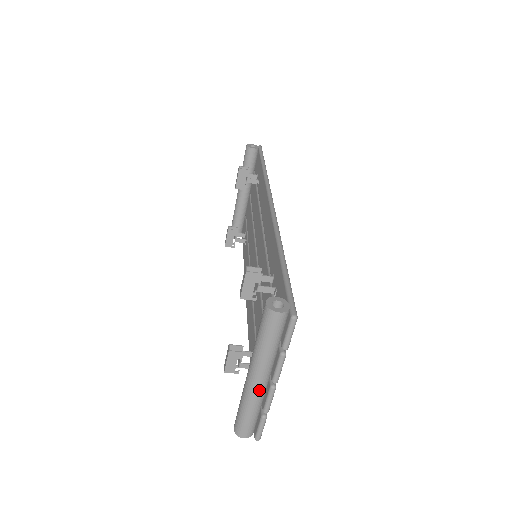
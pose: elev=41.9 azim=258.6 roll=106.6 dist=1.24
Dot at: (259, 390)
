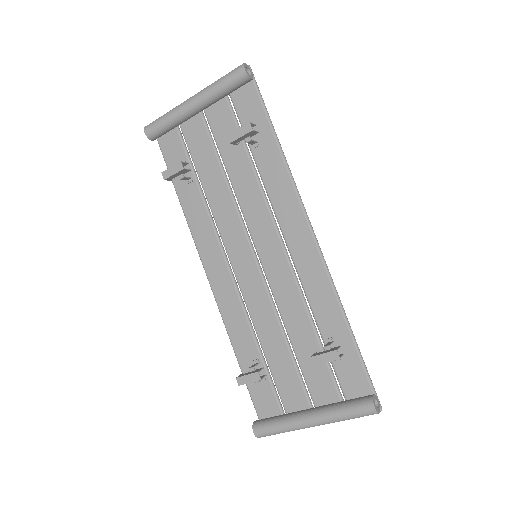
Dot at: (308, 427)
